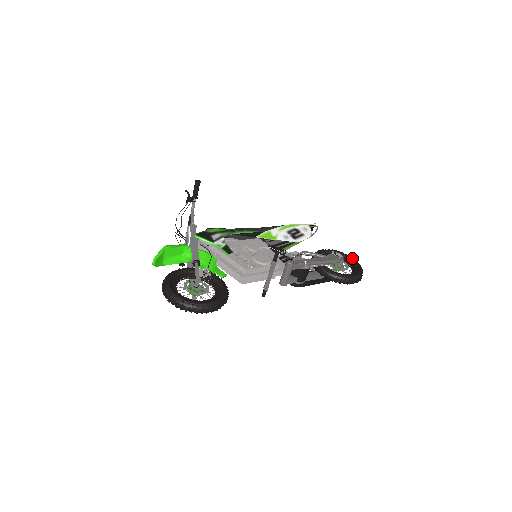
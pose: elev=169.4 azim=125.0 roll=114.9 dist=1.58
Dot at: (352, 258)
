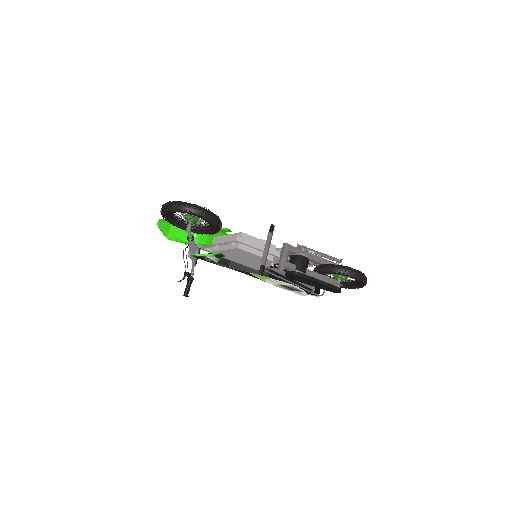
Dot at: occluded
